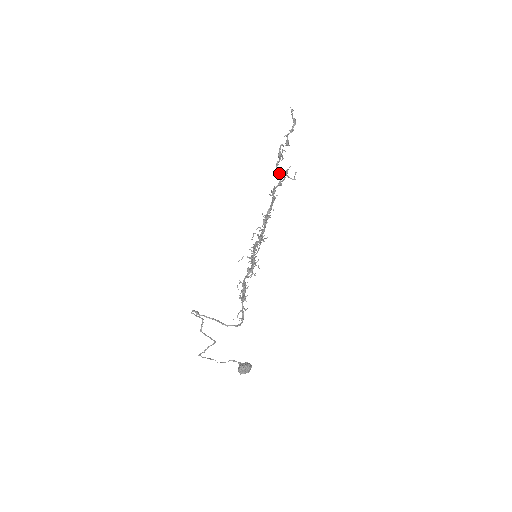
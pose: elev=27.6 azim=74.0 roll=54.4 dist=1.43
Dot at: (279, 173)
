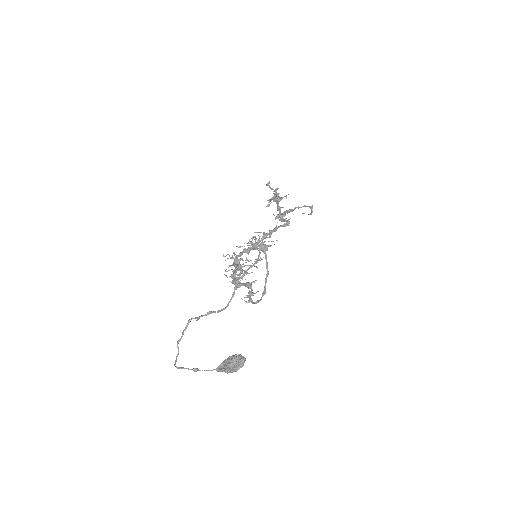
Dot at: occluded
